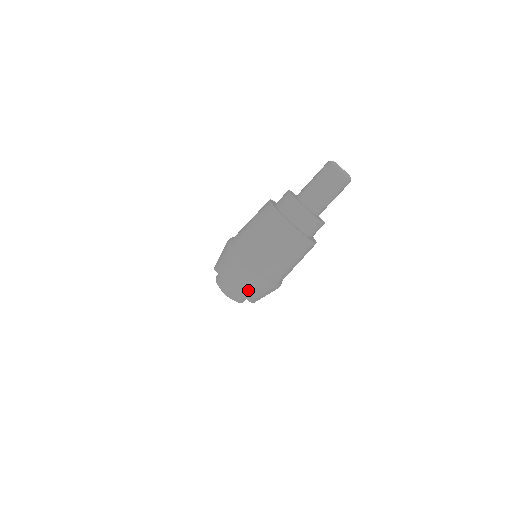
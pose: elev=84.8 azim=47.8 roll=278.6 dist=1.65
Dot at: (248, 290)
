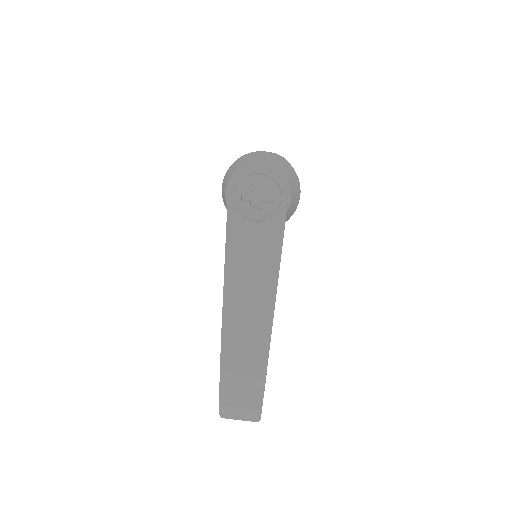
Dot at: (275, 162)
